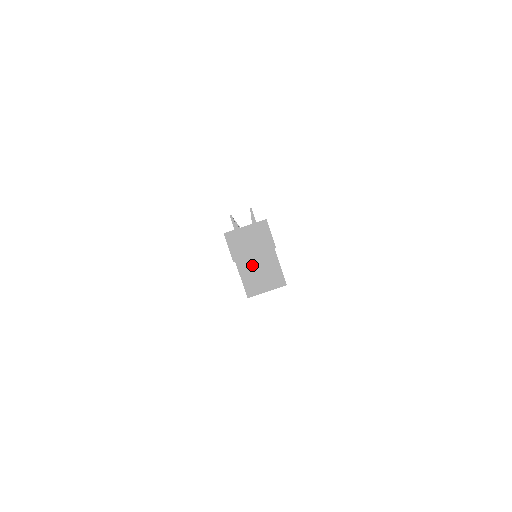
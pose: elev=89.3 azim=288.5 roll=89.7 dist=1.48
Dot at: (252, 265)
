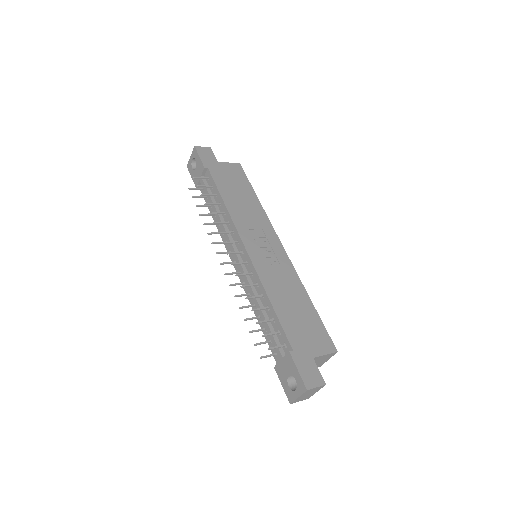
Dot at: occluded
